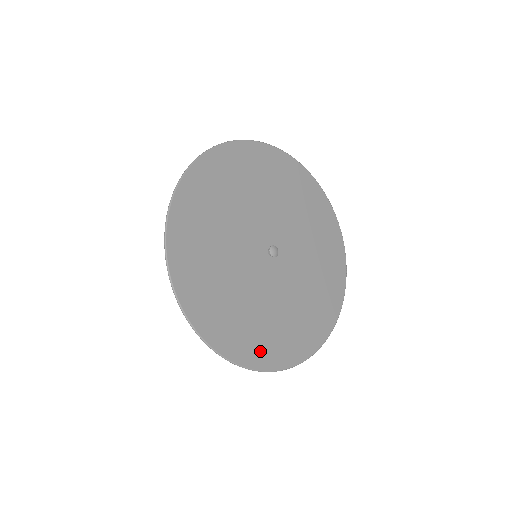
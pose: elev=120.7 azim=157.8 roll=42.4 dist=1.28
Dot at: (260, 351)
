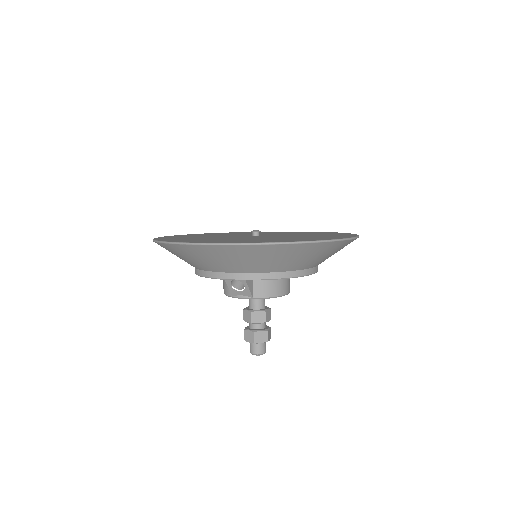
Dot at: occluded
